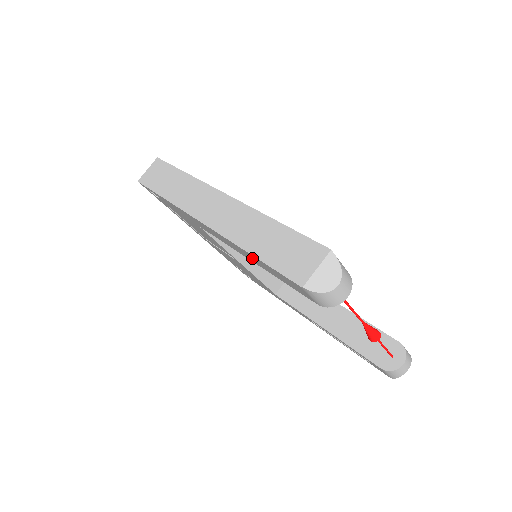
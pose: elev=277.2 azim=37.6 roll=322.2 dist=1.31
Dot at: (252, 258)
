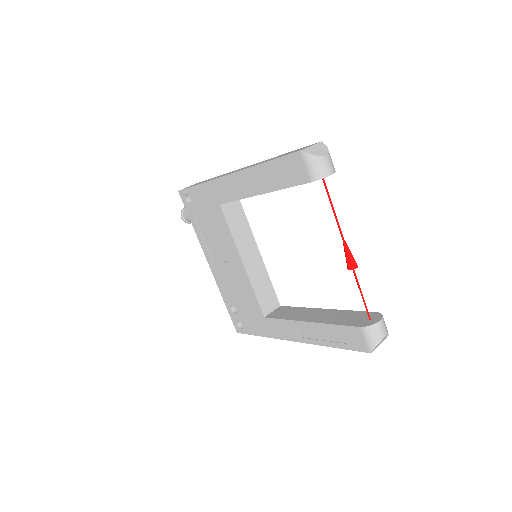
Dot at: (263, 177)
